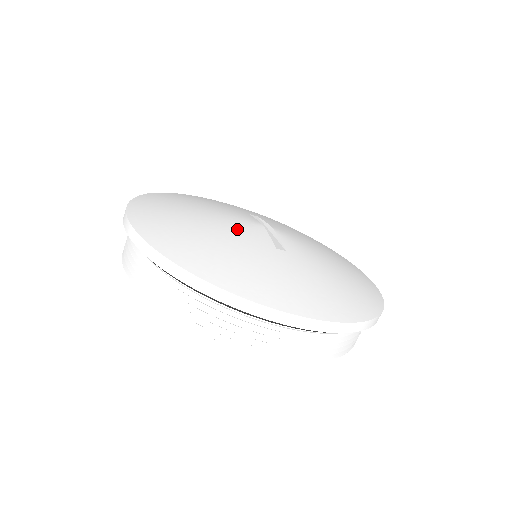
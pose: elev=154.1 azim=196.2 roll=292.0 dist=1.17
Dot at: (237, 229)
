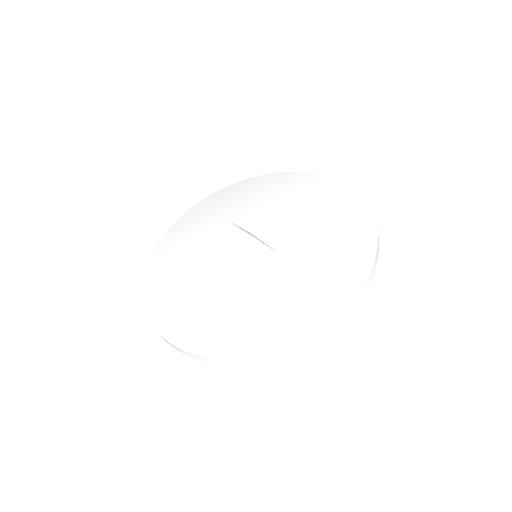
Dot at: (233, 270)
